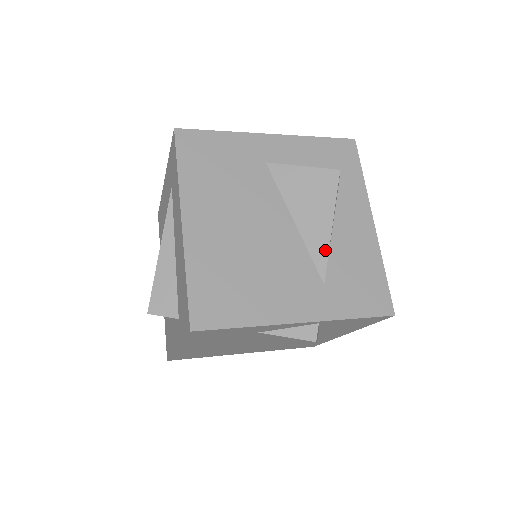
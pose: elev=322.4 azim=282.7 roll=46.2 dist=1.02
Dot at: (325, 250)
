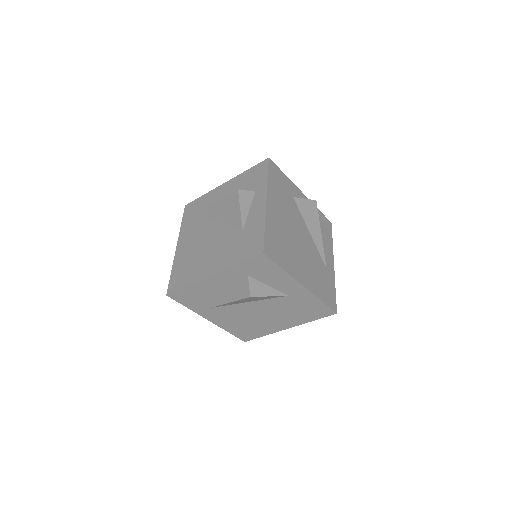
Dot at: occluded
